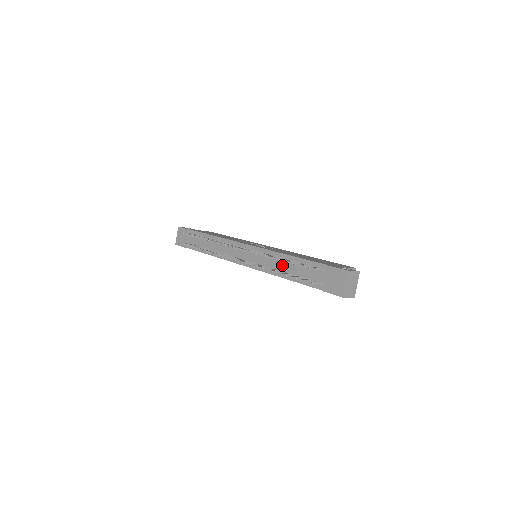
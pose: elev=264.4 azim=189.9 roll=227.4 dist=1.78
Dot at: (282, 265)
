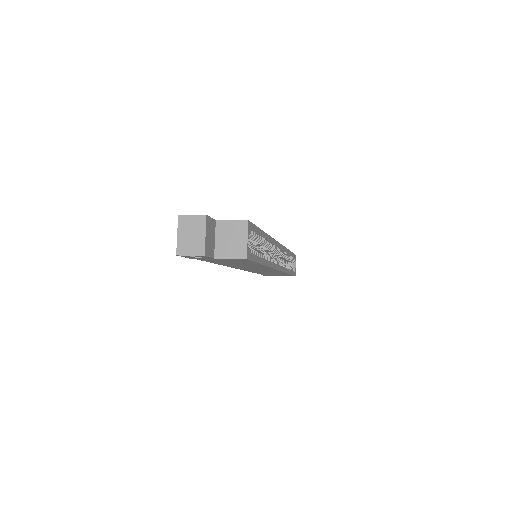
Dot at: occluded
